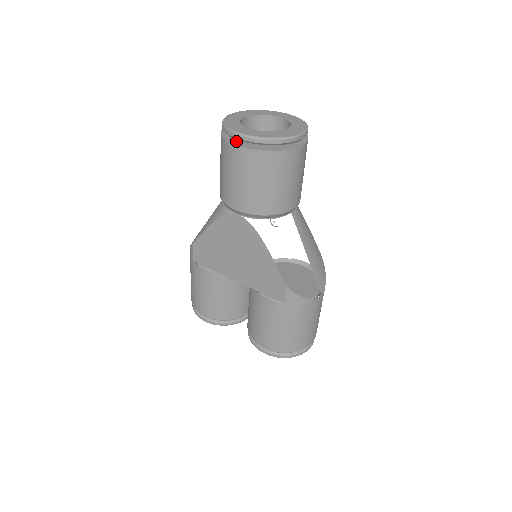
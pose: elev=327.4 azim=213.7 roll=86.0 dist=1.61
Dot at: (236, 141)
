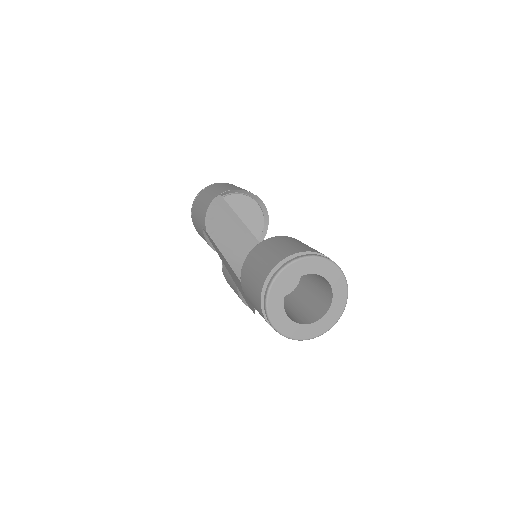
Dot at: occluded
